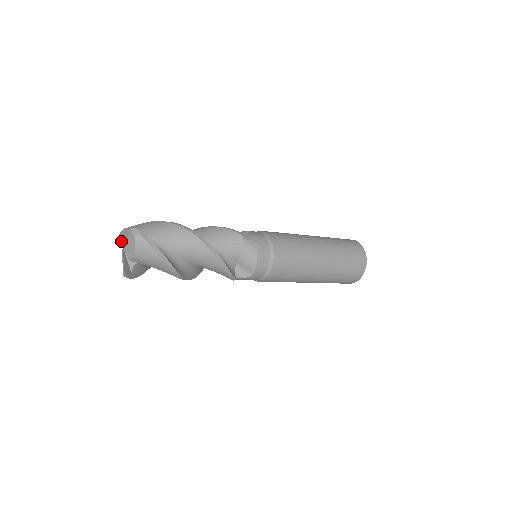
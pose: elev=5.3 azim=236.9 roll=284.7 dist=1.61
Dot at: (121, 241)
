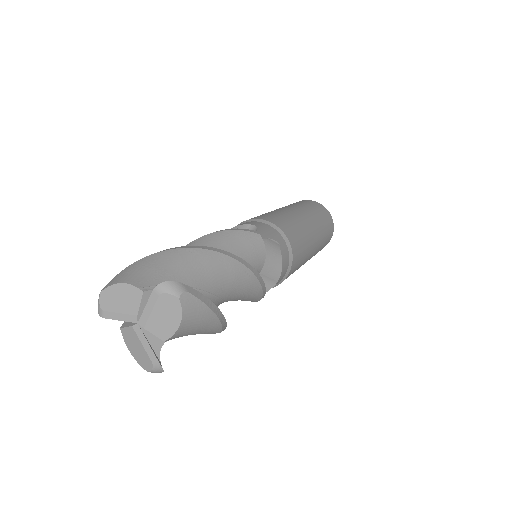
Dot at: (122, 311)
